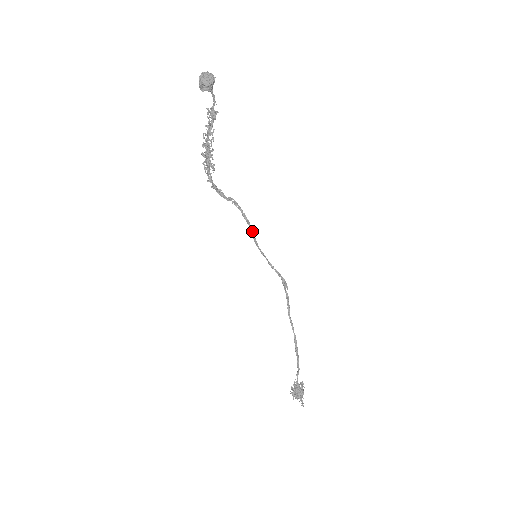
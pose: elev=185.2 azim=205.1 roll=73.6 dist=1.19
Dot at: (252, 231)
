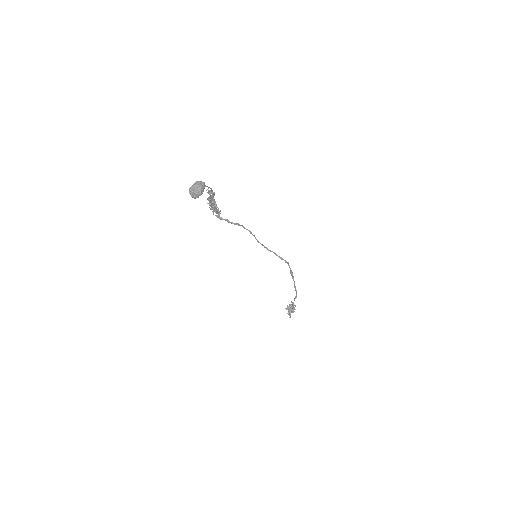
Dot at: occluded
